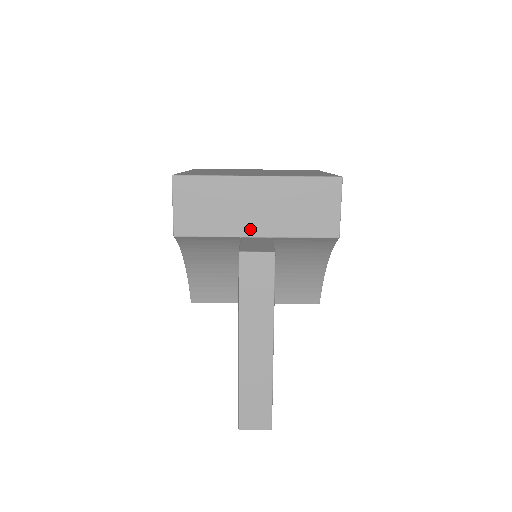
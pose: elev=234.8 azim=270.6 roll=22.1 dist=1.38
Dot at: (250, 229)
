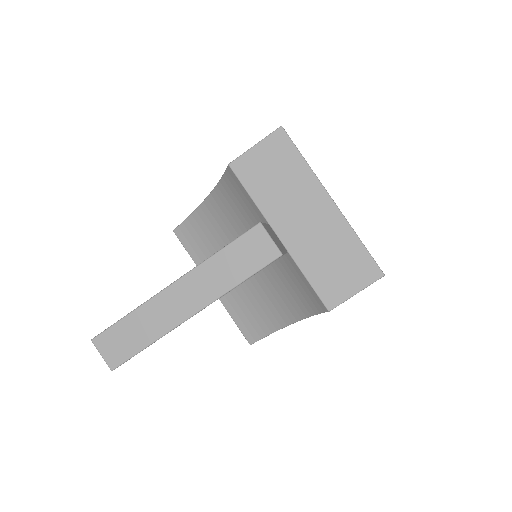
Dot at: (282, 227)
